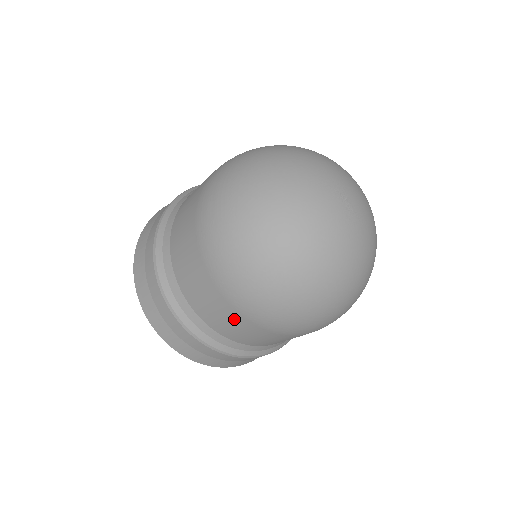
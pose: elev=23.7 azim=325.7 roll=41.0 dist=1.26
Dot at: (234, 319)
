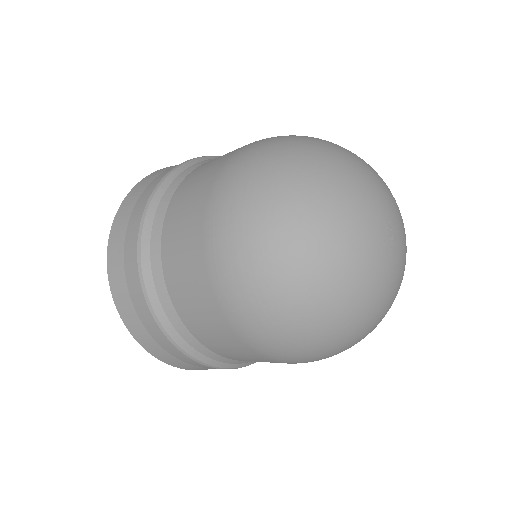
Dot at: occluded
